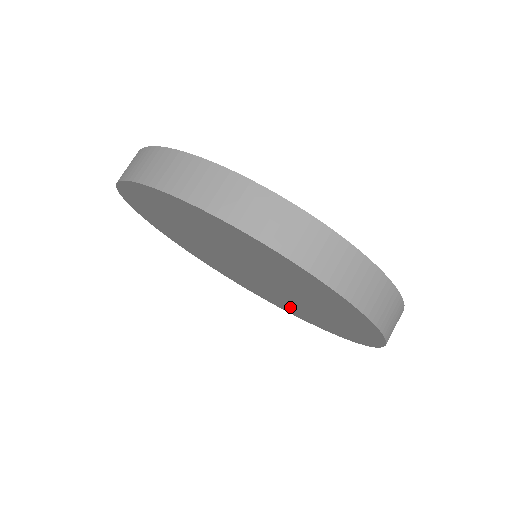
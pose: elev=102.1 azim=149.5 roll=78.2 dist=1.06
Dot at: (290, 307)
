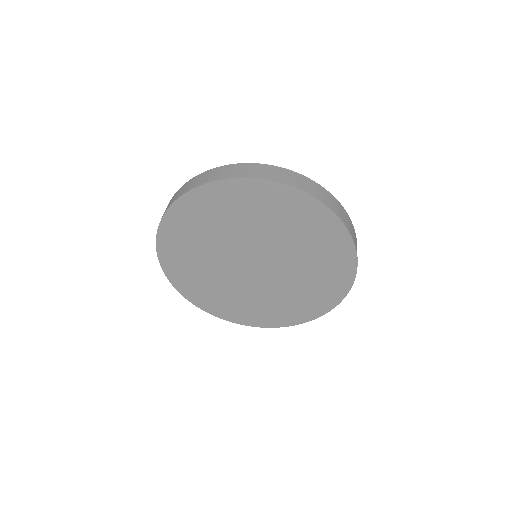
Dot at: (315, 286)
